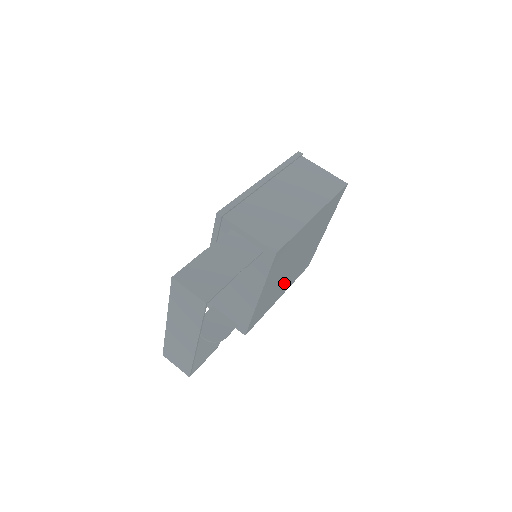
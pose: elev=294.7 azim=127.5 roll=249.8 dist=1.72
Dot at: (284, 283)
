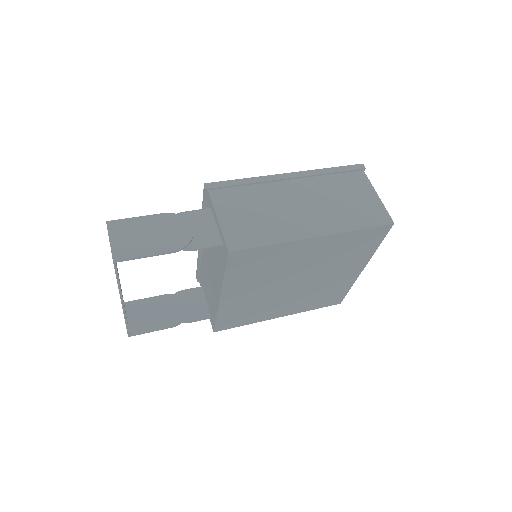
Dot at: (282, 302)
